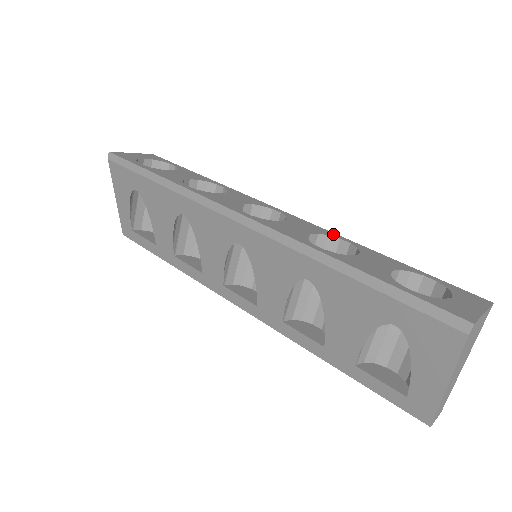
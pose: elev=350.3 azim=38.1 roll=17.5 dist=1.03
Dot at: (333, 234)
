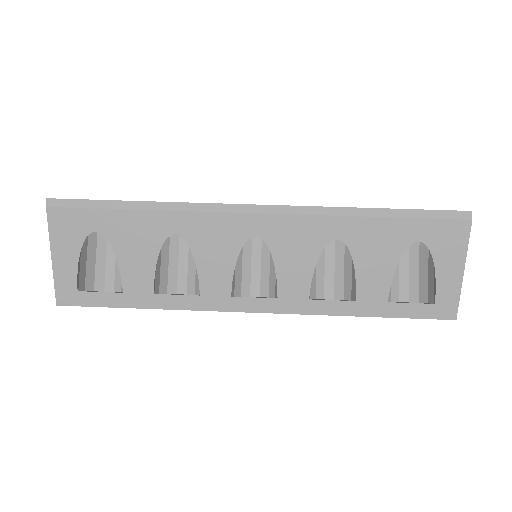
Dot at: occluded
